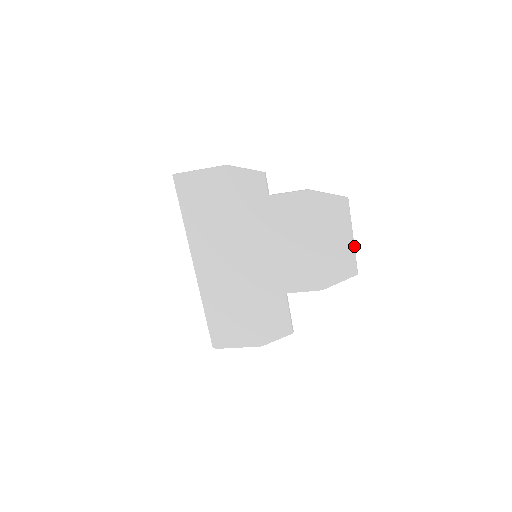
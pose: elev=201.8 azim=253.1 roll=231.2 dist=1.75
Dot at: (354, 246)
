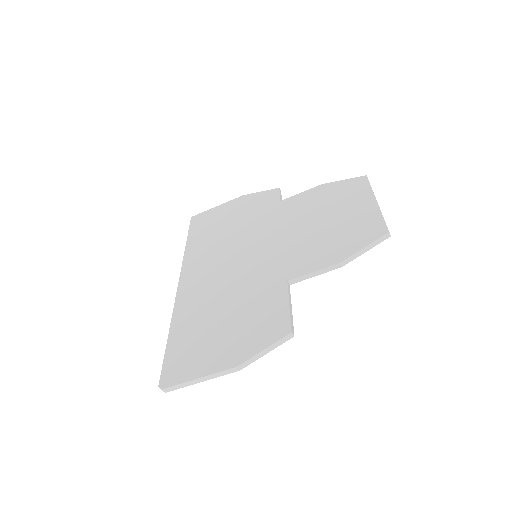
Dot at: (380, 211)
